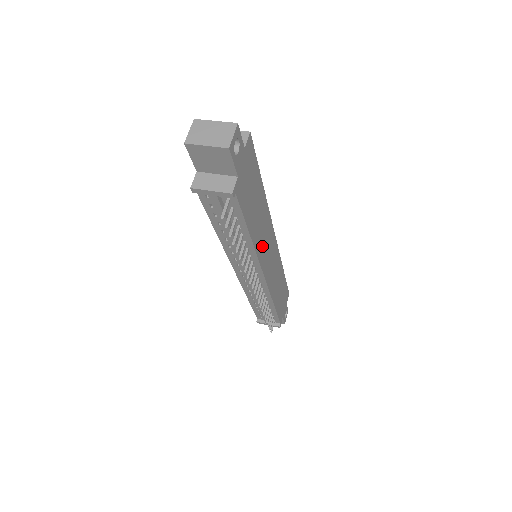
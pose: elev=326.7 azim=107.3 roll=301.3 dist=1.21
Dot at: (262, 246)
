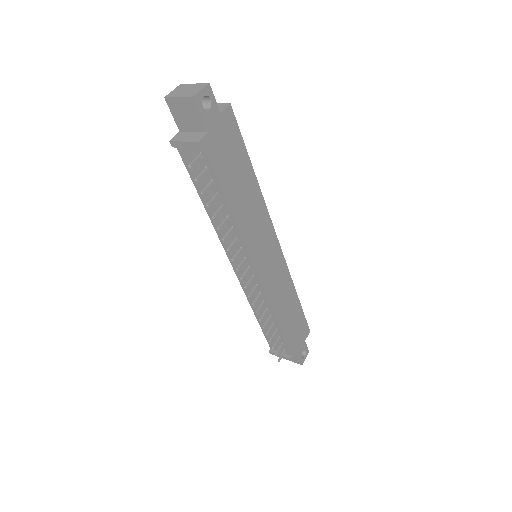
Dot at: (252, 234)
